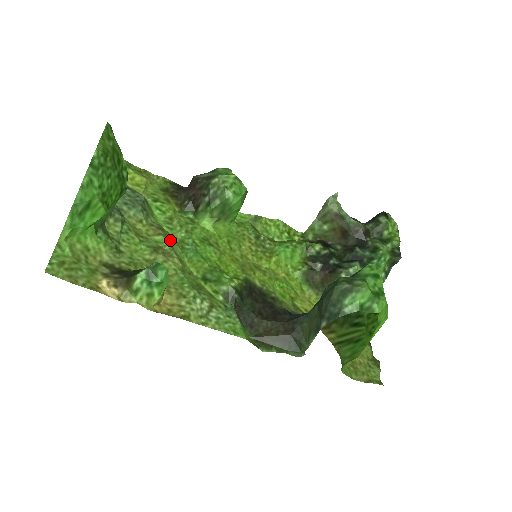
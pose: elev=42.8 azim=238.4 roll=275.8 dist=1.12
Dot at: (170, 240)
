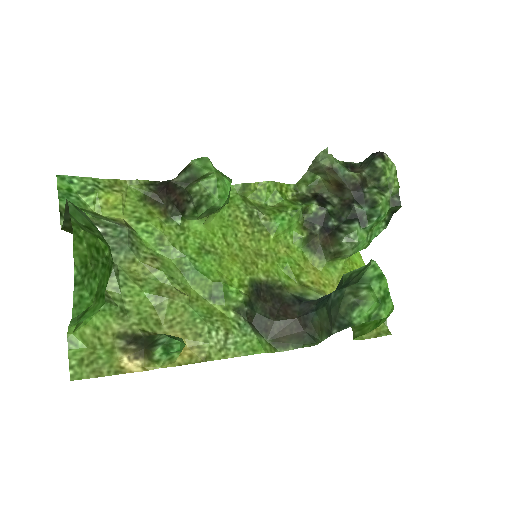
Dot at: (168, 270)
